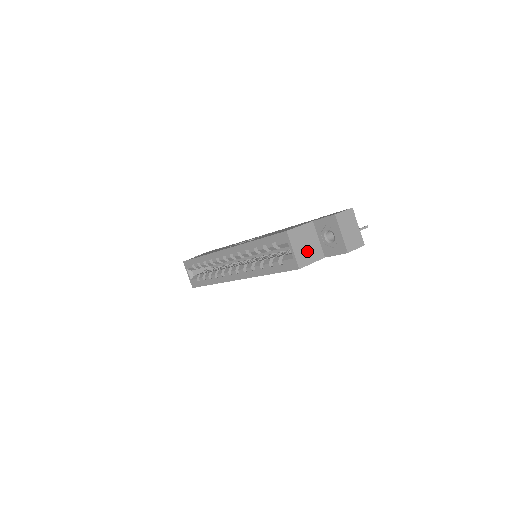
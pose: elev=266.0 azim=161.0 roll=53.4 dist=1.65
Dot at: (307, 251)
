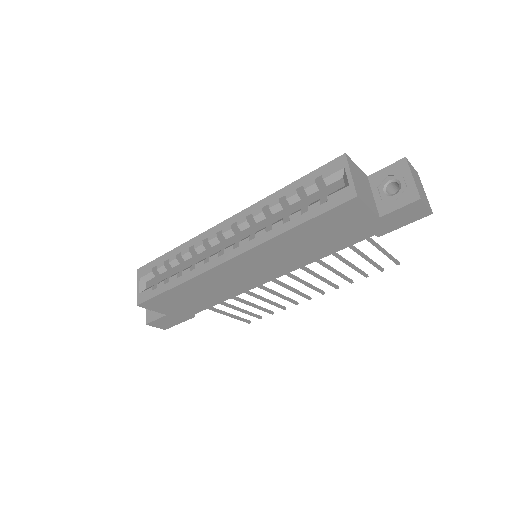
Dot at: (364, 192)
